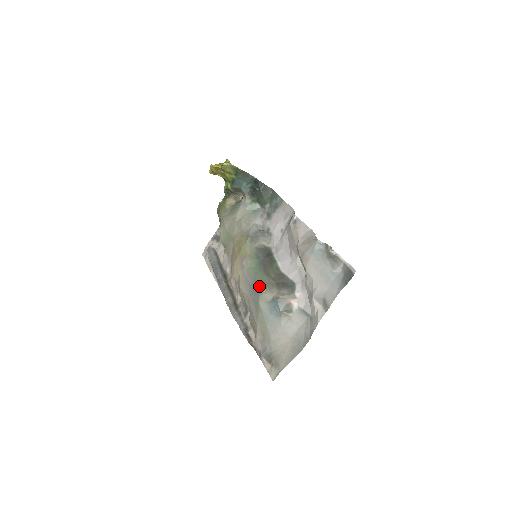
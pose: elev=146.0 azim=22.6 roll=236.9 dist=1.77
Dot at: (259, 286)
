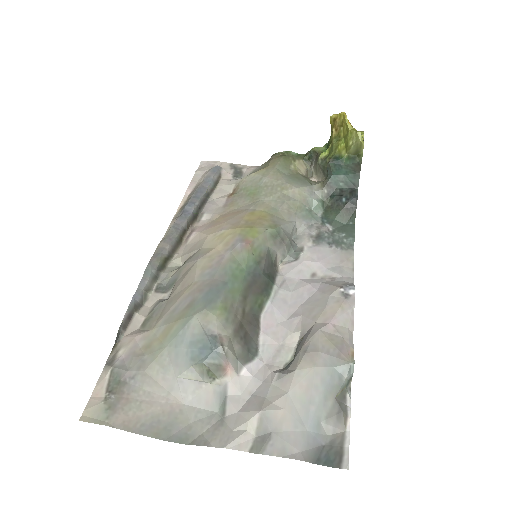
Dot at: (221, 297)
